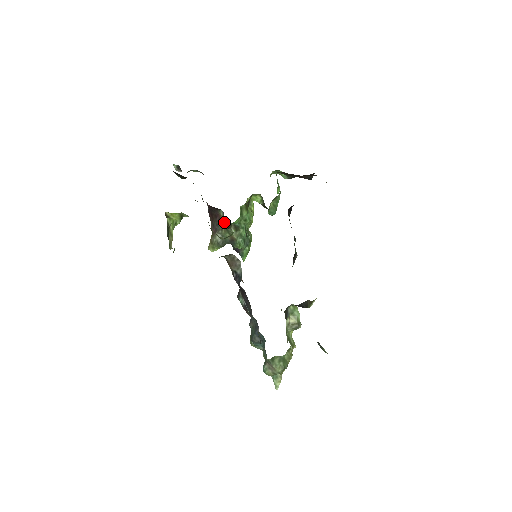
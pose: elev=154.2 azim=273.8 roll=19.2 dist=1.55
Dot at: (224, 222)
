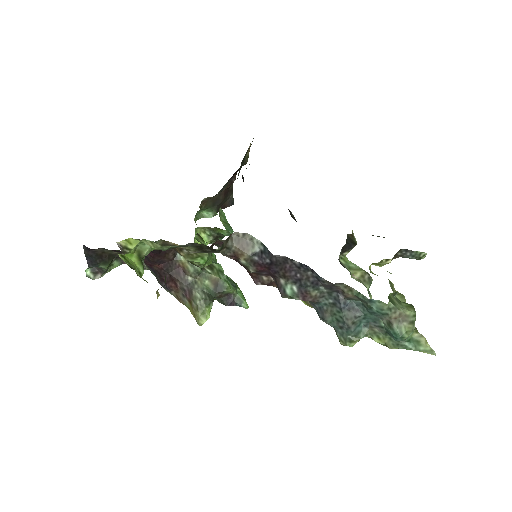
Dot at: (191, 265)
